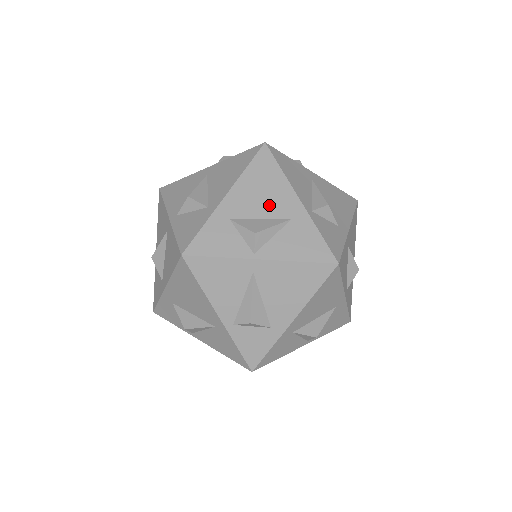
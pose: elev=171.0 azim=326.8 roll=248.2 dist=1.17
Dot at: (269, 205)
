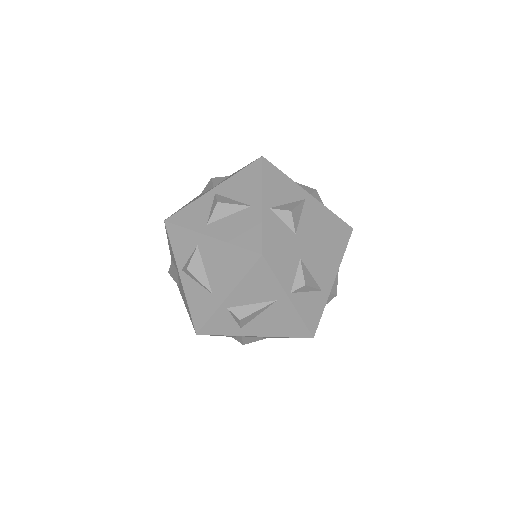
Dot at: (321, 270)
